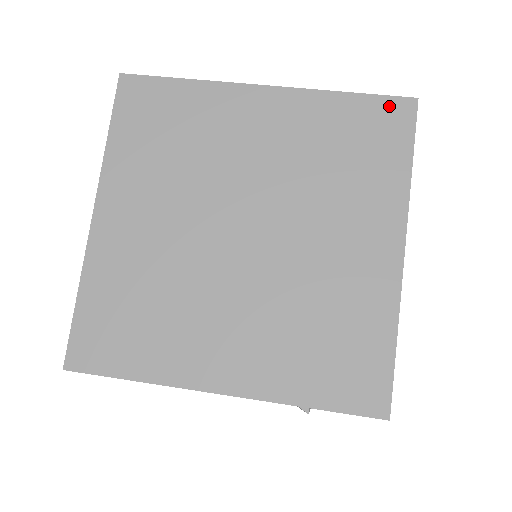
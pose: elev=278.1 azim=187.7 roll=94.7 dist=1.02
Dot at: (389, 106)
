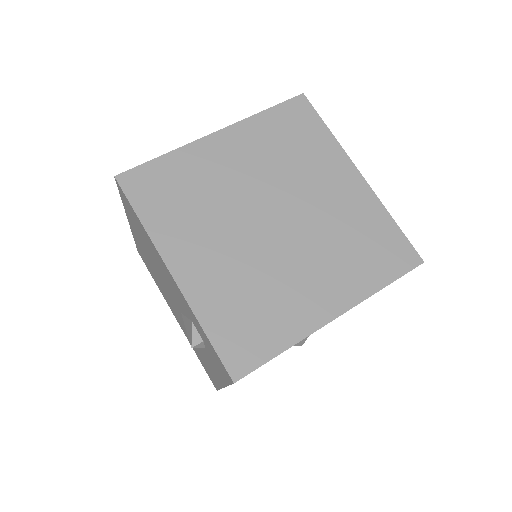
Dot at: (407, 249)
